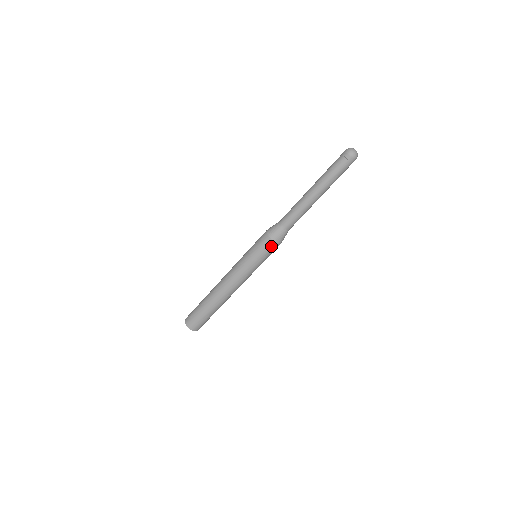
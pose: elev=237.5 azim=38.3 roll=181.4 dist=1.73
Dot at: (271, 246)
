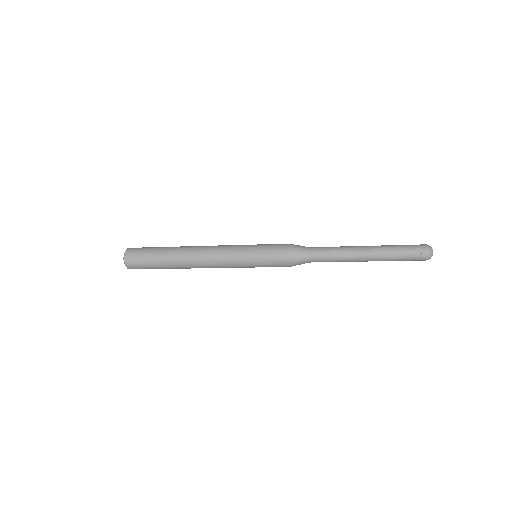
Dot at: occluded
